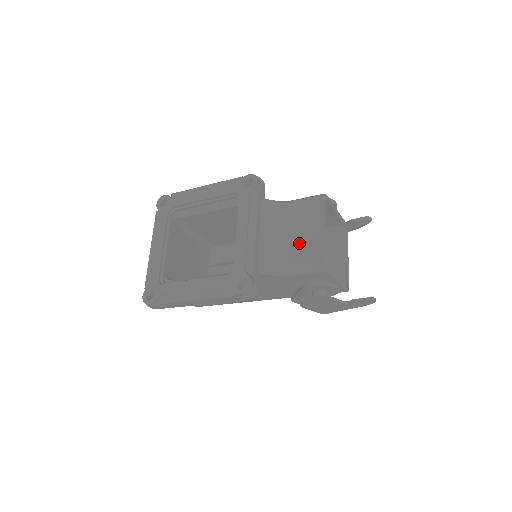
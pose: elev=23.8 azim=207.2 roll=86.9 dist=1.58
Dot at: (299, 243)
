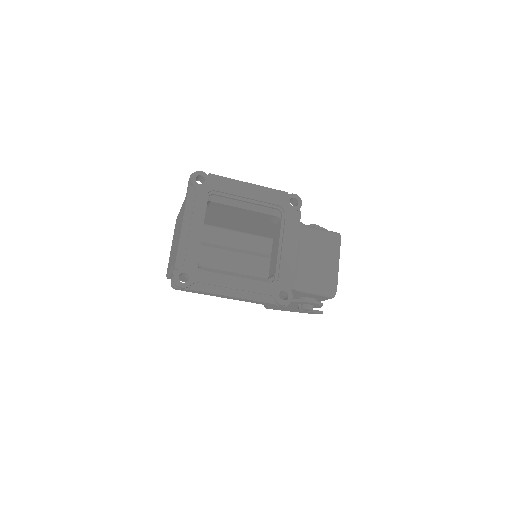
Dot at: (320, 269)
